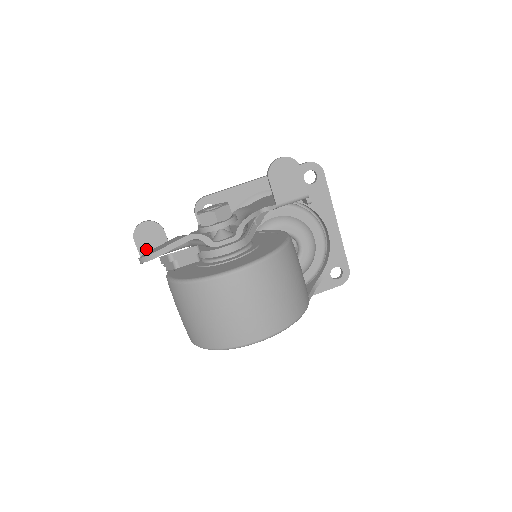
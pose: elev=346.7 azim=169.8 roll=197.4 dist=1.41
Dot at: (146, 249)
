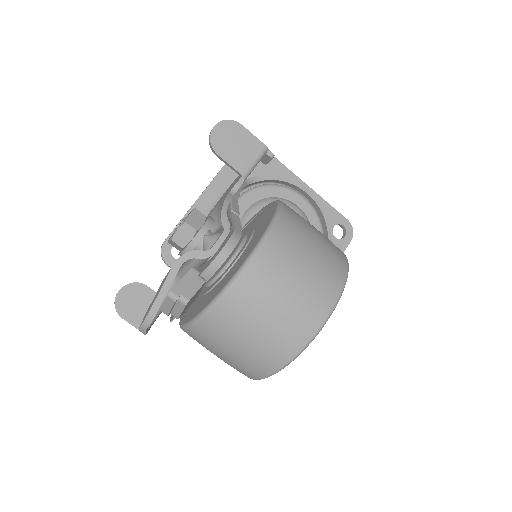
Dot at: (140, 318)
